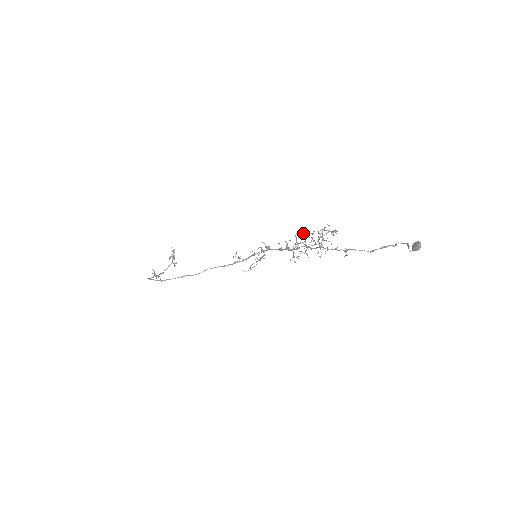
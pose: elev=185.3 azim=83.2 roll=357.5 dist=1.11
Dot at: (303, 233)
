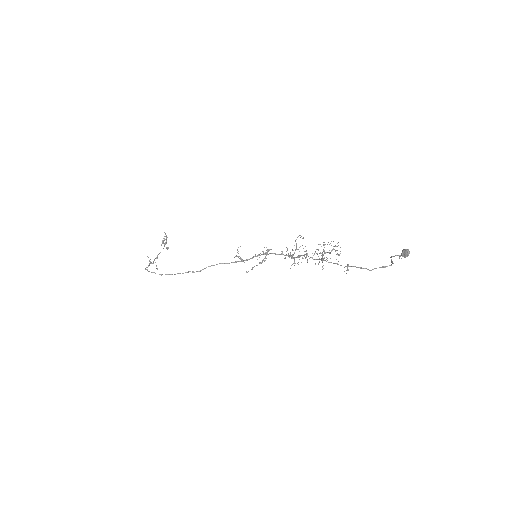
Dot at: (302, 238)
